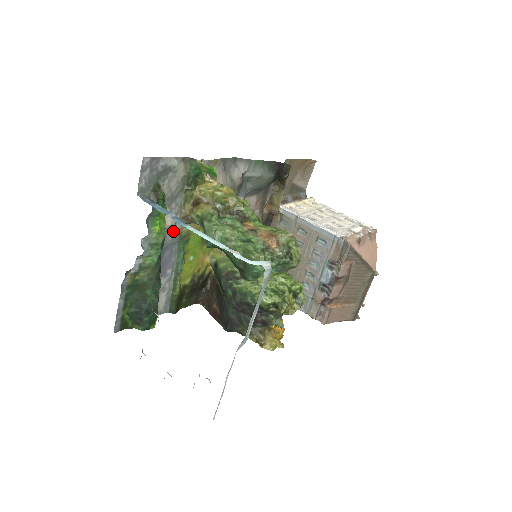
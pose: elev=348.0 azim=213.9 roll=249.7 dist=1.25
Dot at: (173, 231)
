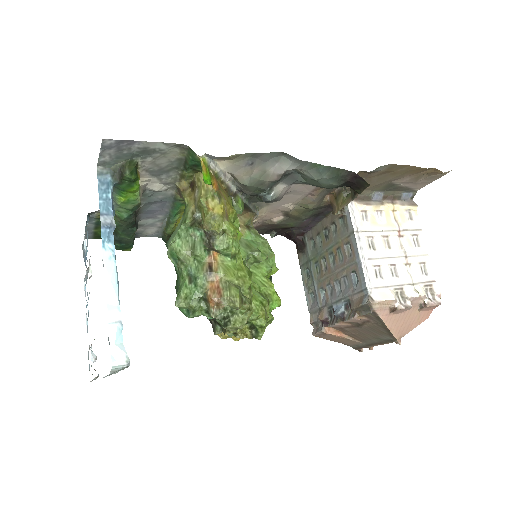
Dot at: (164, 193)
